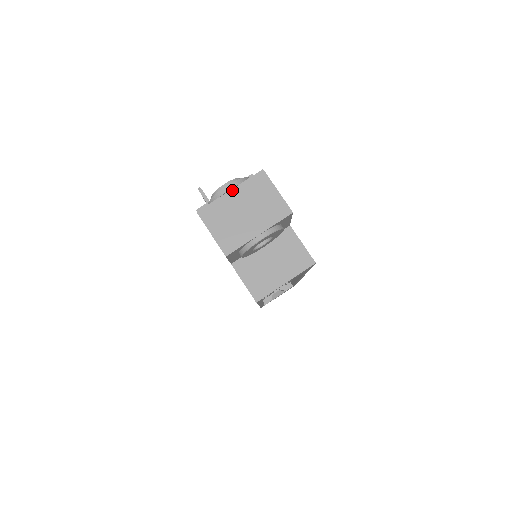
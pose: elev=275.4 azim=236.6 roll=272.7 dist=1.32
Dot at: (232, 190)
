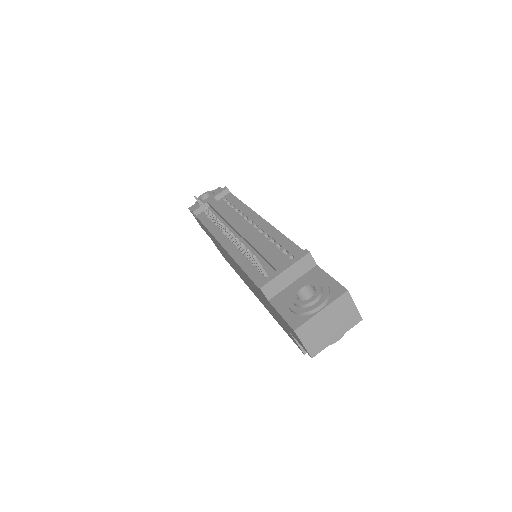
Dot at: (323, 310)
